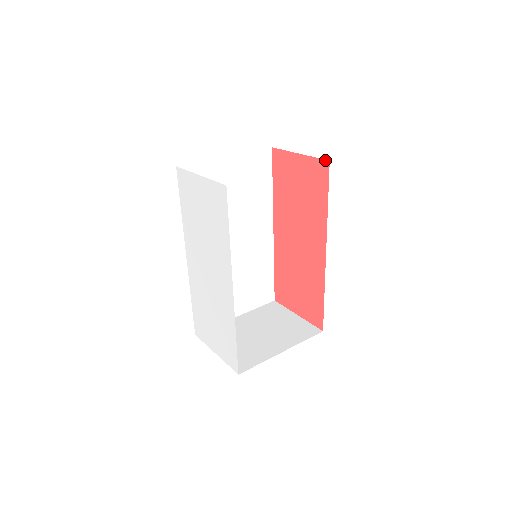
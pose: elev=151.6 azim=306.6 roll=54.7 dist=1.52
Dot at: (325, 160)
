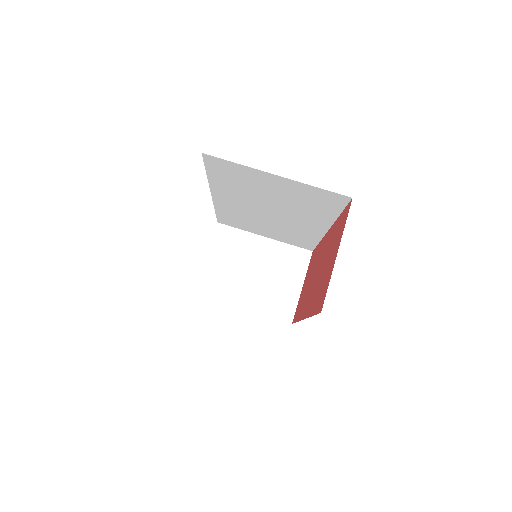
Dot at: occluded
